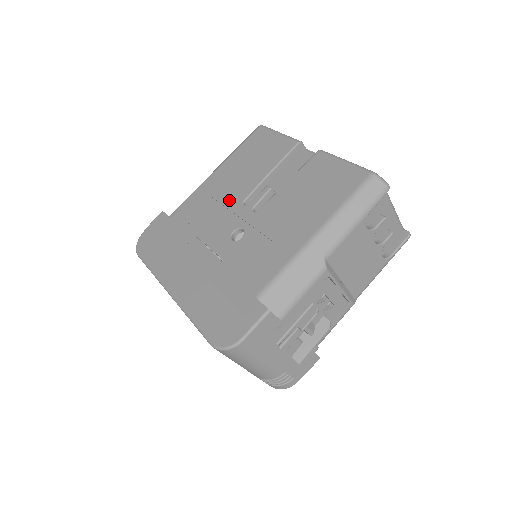
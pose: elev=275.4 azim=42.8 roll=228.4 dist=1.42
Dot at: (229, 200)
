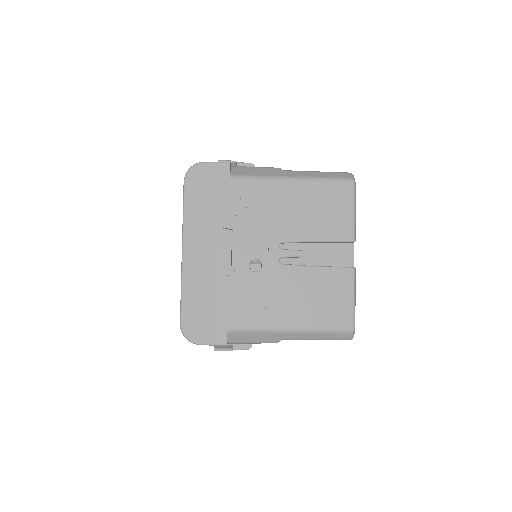
Dot at: (276, 227)
